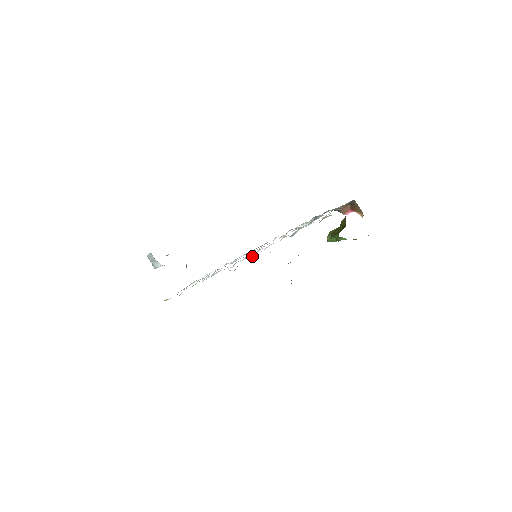
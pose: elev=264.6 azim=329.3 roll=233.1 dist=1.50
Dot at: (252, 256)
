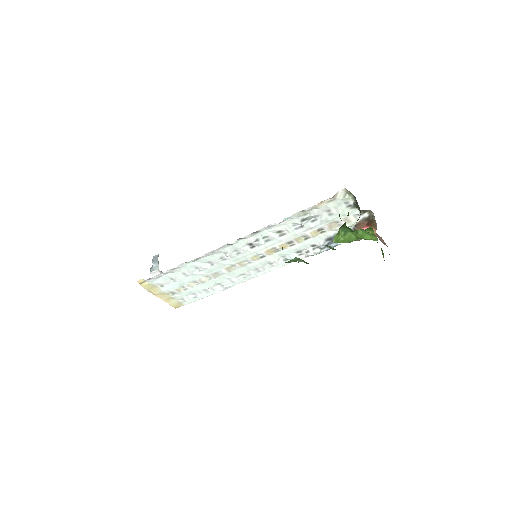
Dot at: (255, 242)
